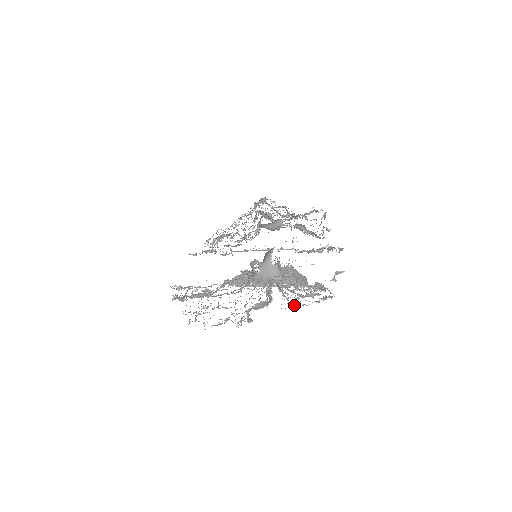
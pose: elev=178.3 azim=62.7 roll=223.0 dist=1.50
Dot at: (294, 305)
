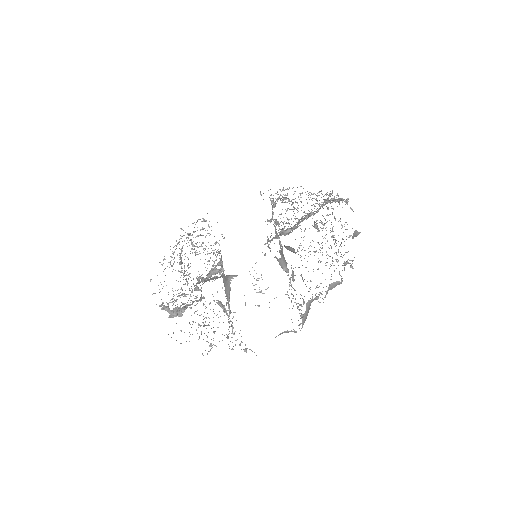
Dot at: occluded
